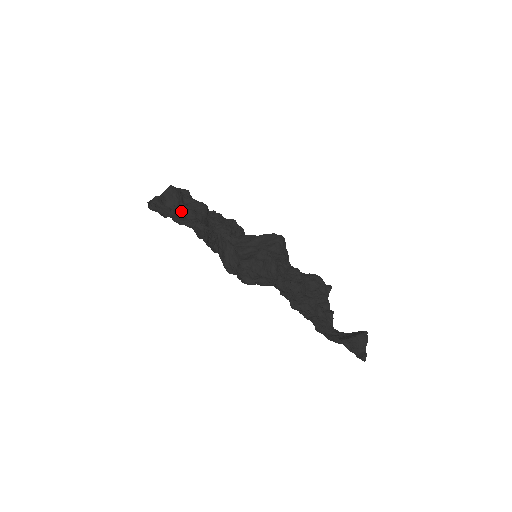
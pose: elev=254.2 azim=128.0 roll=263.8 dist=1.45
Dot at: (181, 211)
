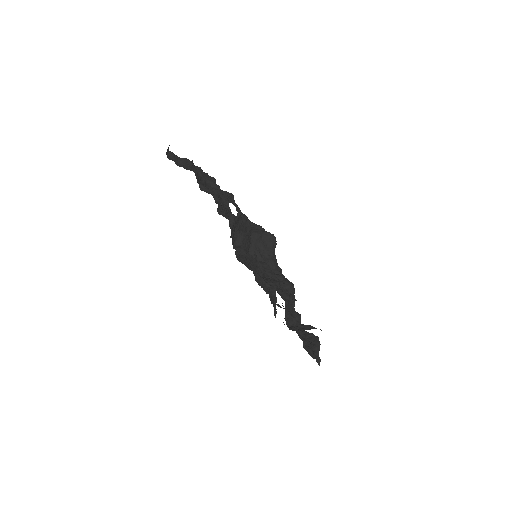
Dot at: (243, 239)
